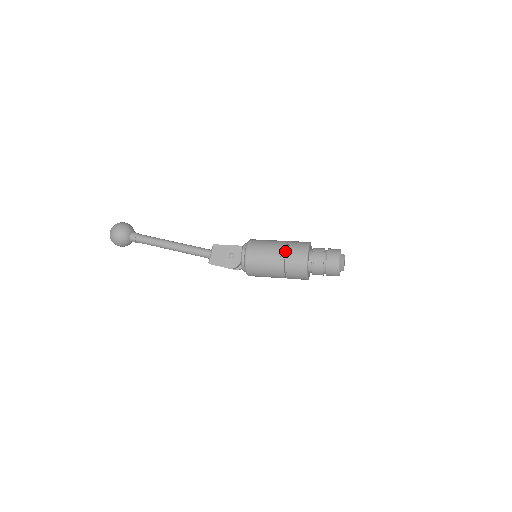
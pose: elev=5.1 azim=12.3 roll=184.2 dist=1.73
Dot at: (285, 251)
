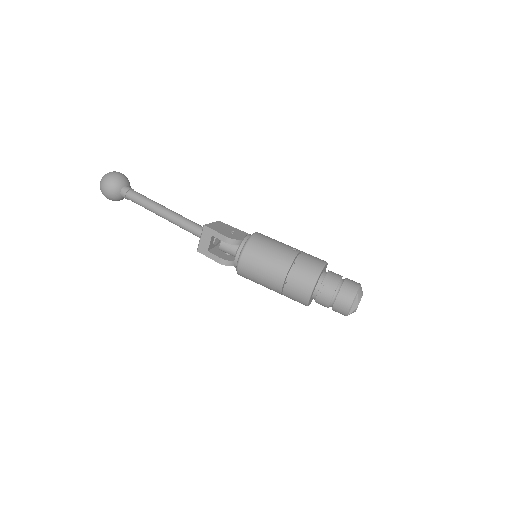
Dot at: (300, 252)
